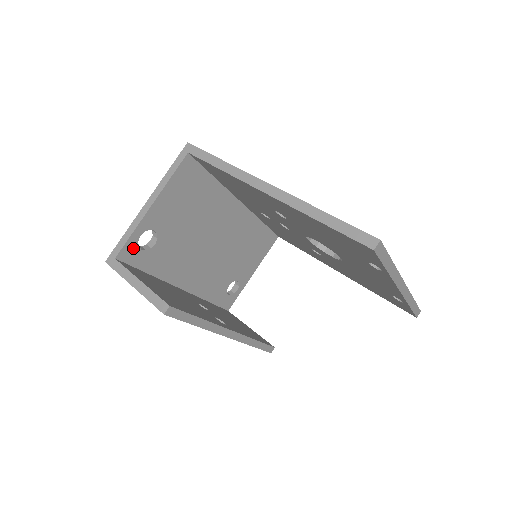
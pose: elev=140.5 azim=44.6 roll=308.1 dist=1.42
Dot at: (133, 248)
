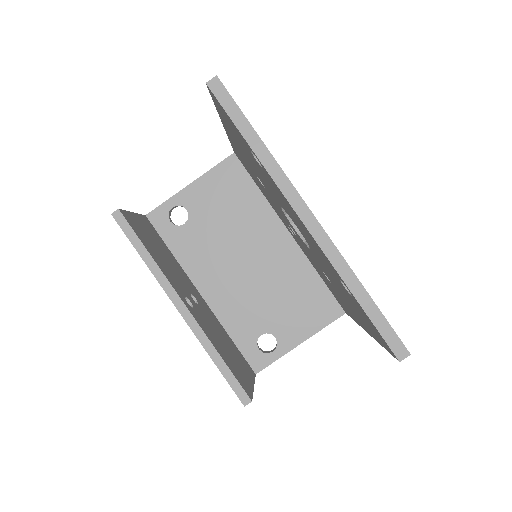
Dot at: (163, 215)
